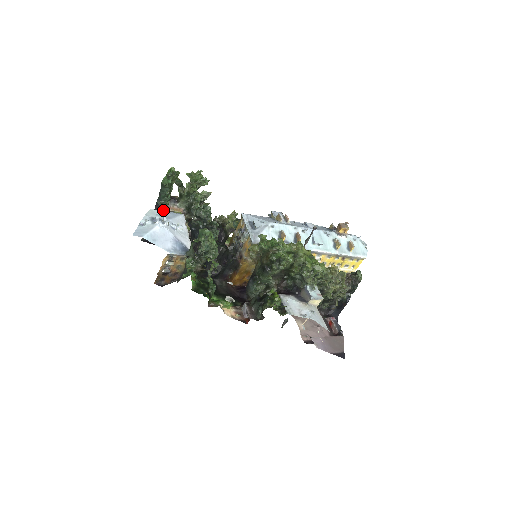
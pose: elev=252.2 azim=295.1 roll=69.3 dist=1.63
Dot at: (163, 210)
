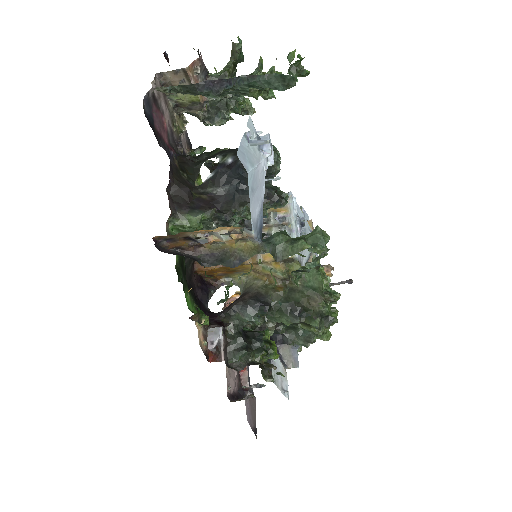
Dot at: (214, 93)
